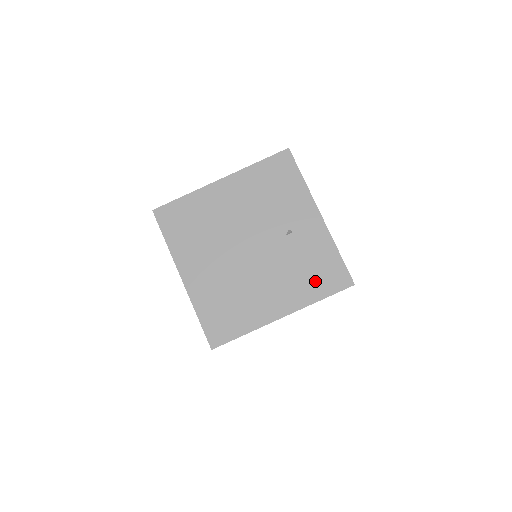
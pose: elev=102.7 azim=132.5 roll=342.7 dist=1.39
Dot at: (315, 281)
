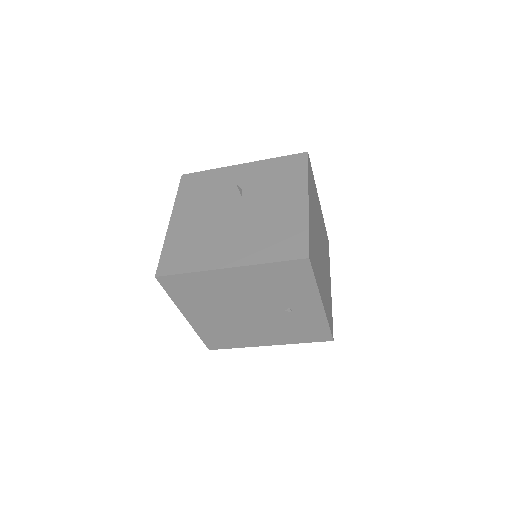
Dot at: (302, 335)
